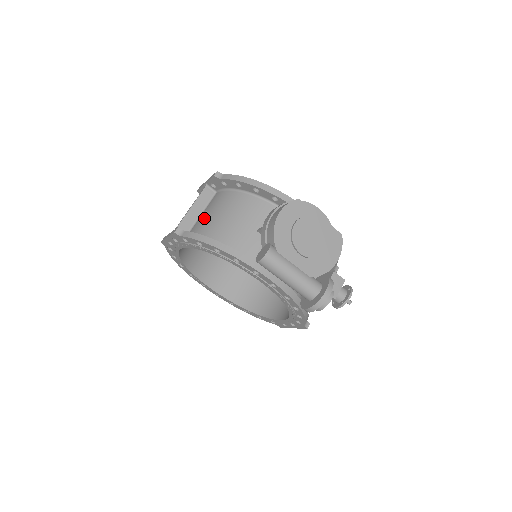
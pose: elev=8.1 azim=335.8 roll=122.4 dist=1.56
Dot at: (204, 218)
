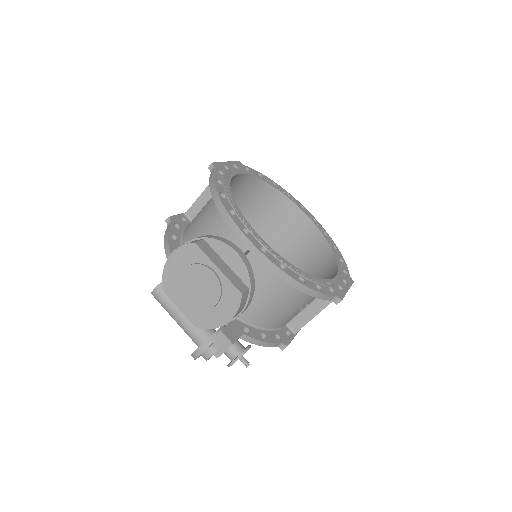
Dot at: (202, 208)
